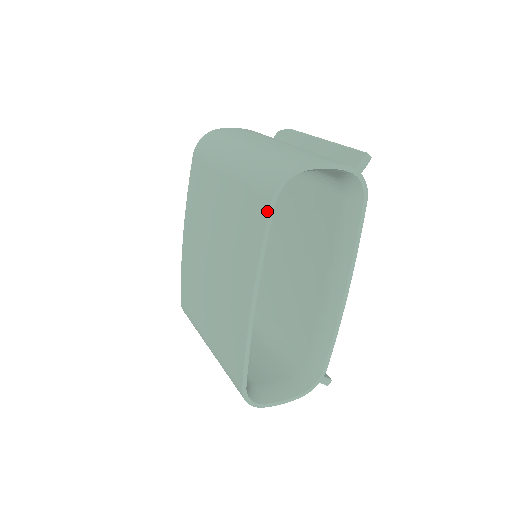
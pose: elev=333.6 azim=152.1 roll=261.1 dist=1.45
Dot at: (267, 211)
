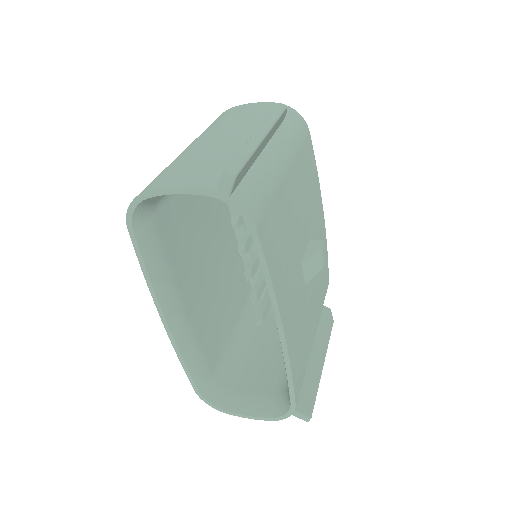
Dot at: (132, 237)
